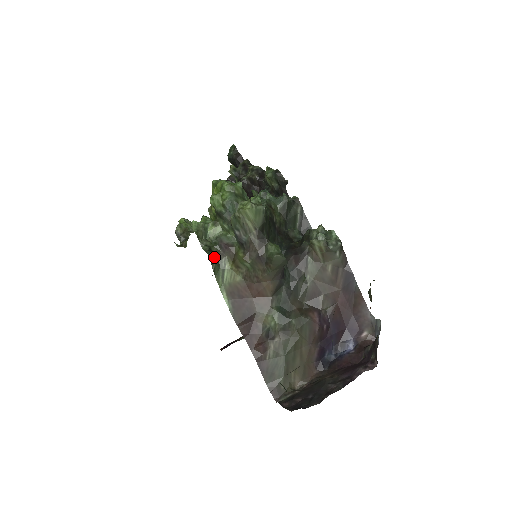
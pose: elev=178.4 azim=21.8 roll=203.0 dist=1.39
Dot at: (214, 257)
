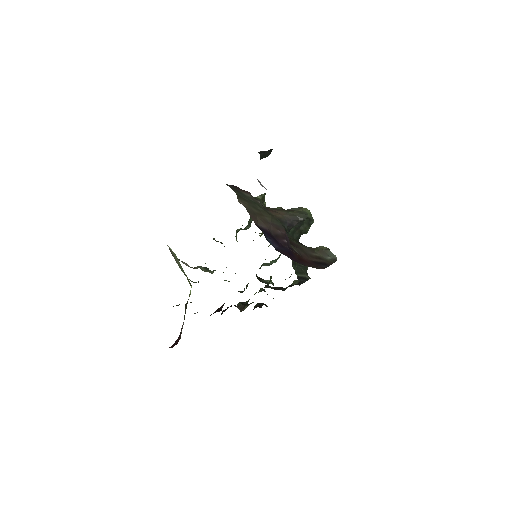
Dot at: (263, 201)
